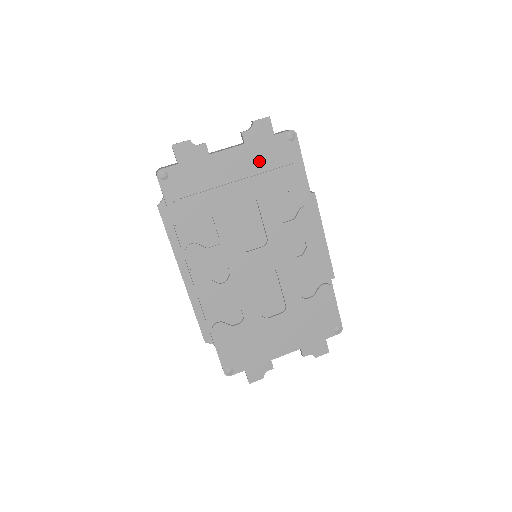
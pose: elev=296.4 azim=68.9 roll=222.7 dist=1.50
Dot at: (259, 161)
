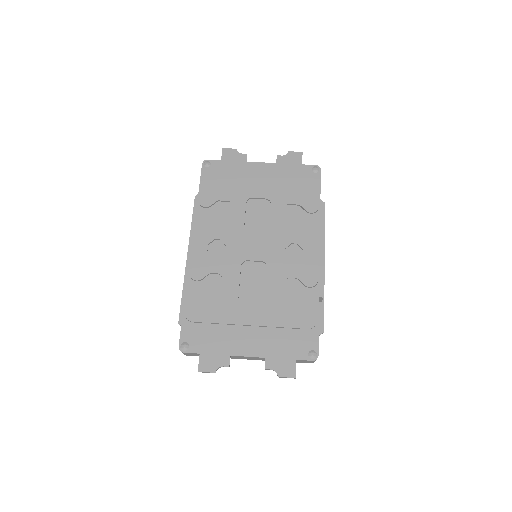
Dot at: (283, 178)
